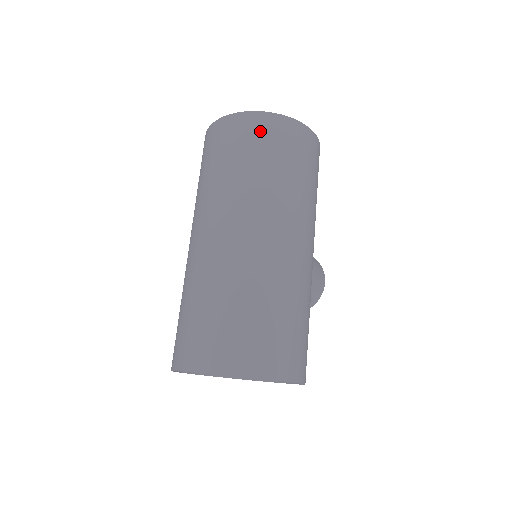
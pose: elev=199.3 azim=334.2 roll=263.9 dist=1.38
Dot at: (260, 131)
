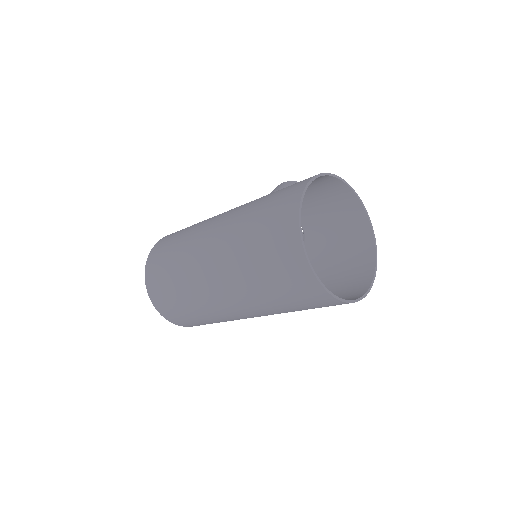
Dot at: (313, 299)
